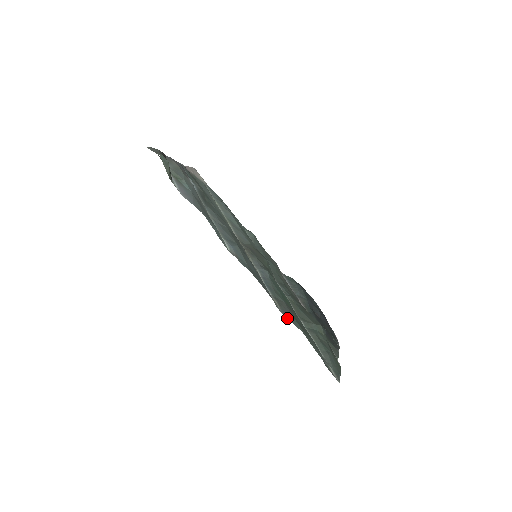
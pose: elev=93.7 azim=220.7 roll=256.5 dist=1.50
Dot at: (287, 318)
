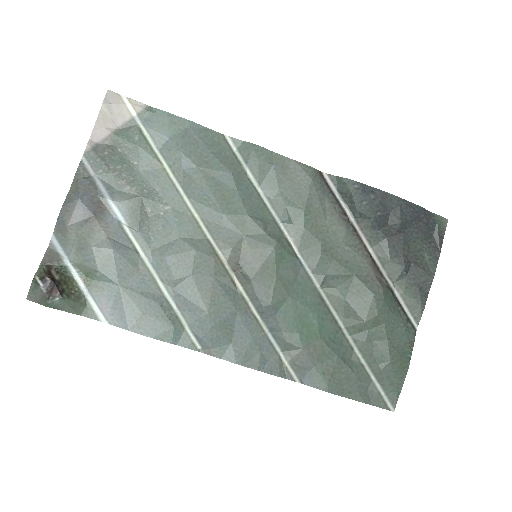
Dot at: (305, 382)
